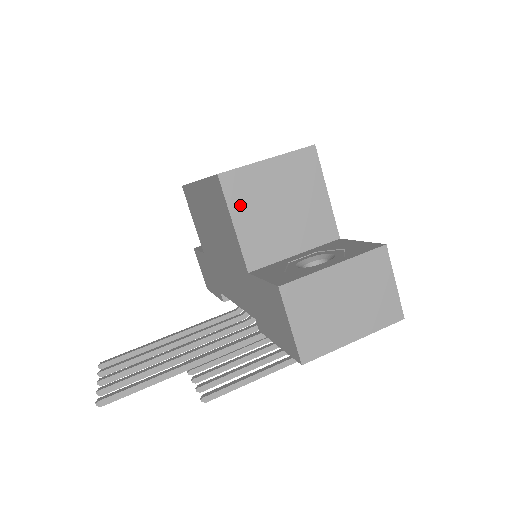
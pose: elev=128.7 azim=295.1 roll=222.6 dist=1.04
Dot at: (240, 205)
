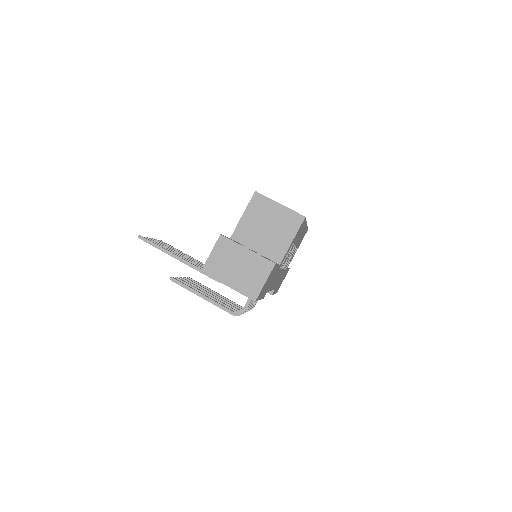
Dot at: (252, 210)
